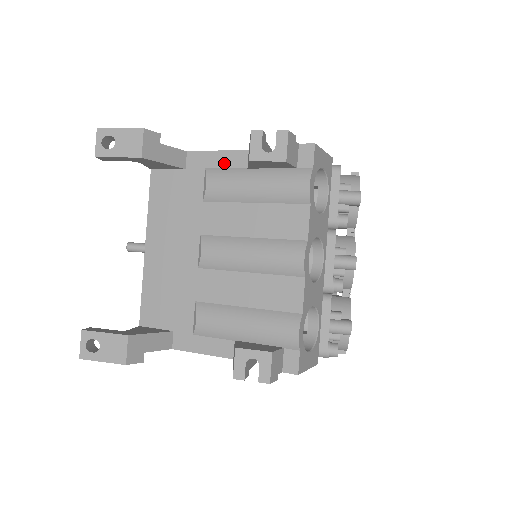
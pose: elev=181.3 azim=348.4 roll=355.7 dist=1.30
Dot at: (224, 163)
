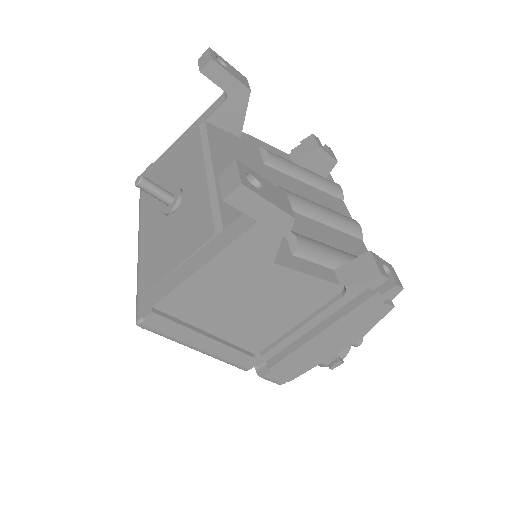
Dot at: (273, 151)
